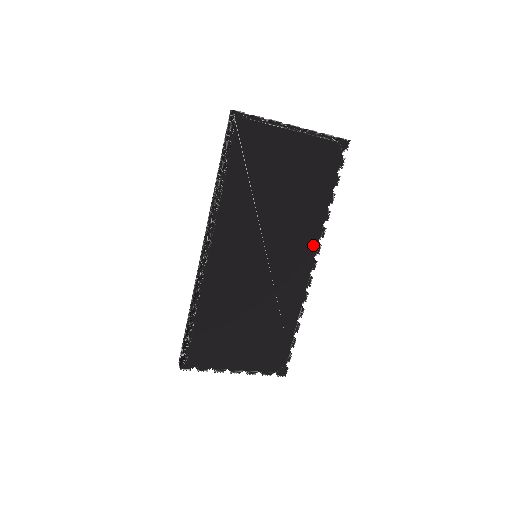
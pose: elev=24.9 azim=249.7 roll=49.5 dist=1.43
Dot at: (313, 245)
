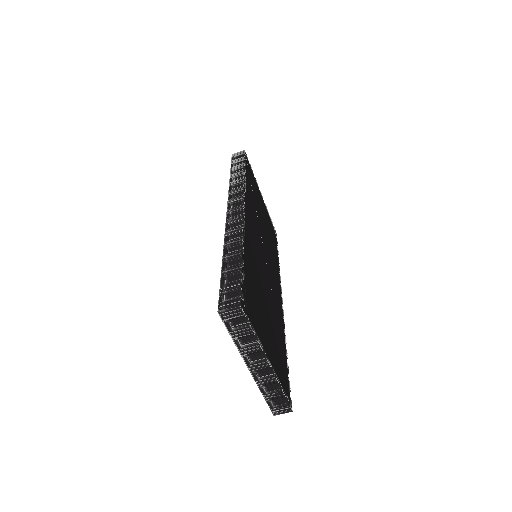
Dot at: (279, 282)
